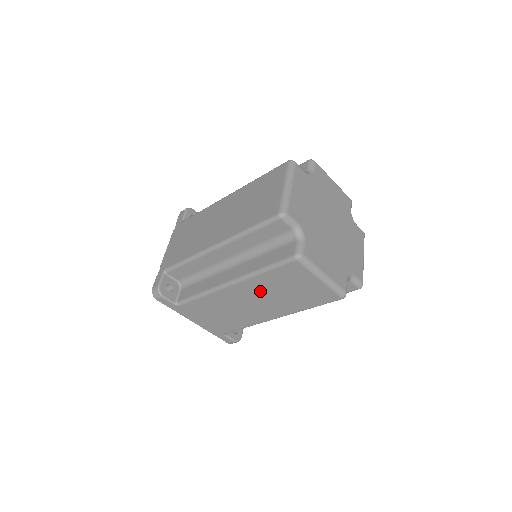
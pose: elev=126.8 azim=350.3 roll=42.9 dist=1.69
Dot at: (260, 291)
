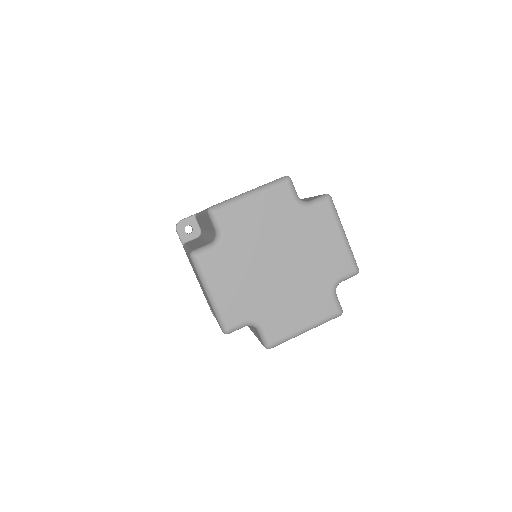
Dot at: occluded
